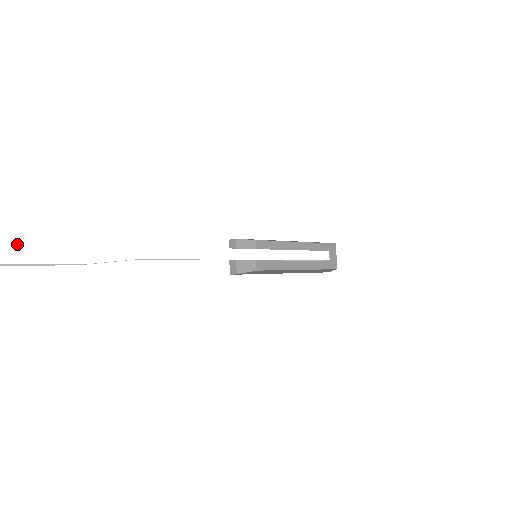
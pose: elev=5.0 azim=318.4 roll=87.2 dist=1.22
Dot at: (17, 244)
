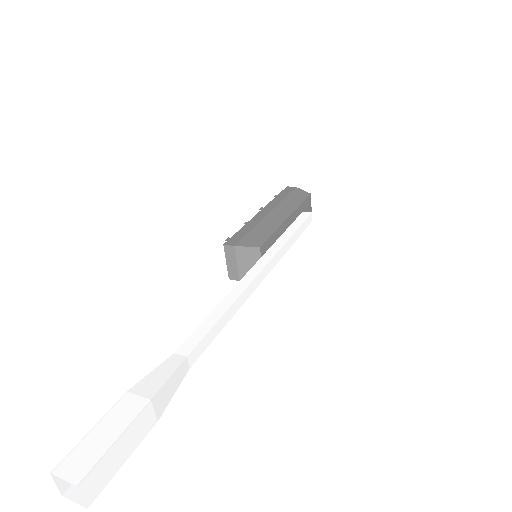
Dot at: (97, 472)
